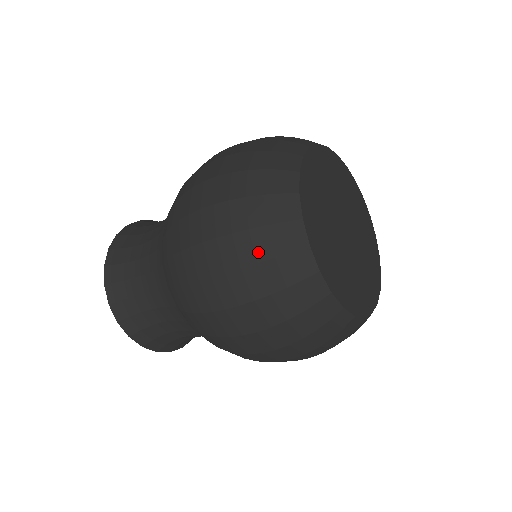
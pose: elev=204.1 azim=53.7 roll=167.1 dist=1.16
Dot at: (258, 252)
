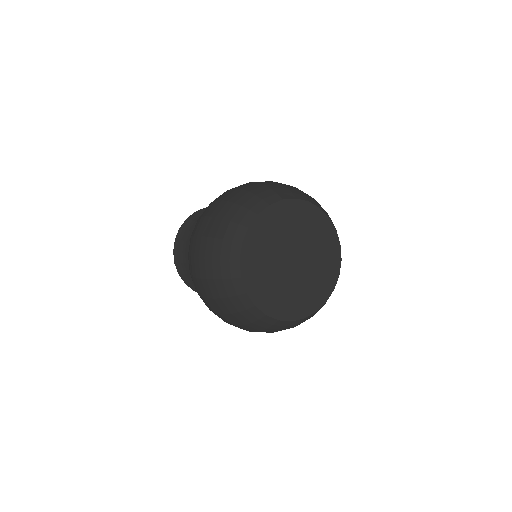
Dot at: (220, 293)
